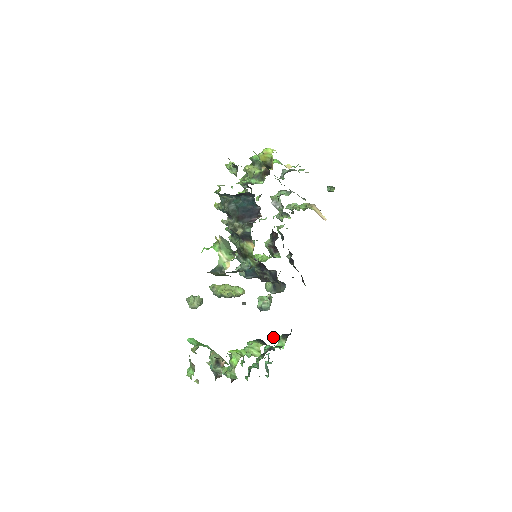
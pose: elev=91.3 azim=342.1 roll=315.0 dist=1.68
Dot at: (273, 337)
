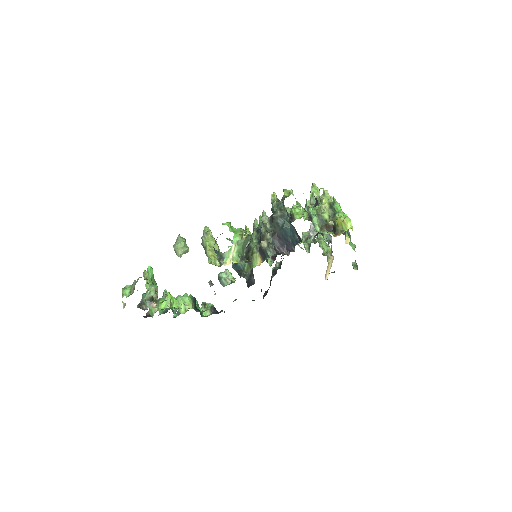
Dot at: (205, 306)
